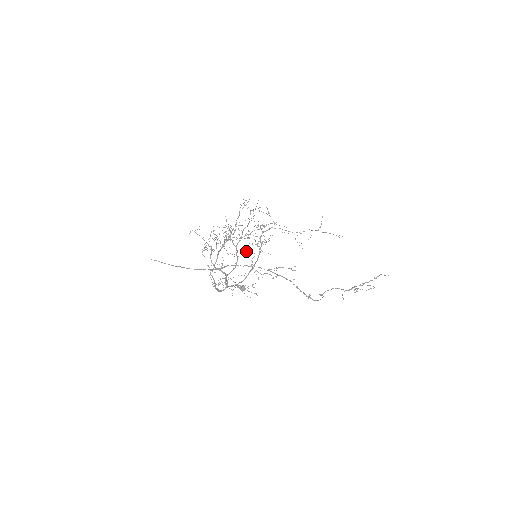
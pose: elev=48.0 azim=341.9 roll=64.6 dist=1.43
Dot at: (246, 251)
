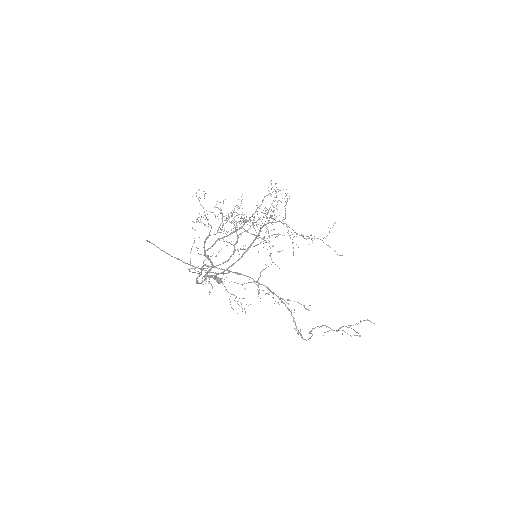
Dot at: occluded
